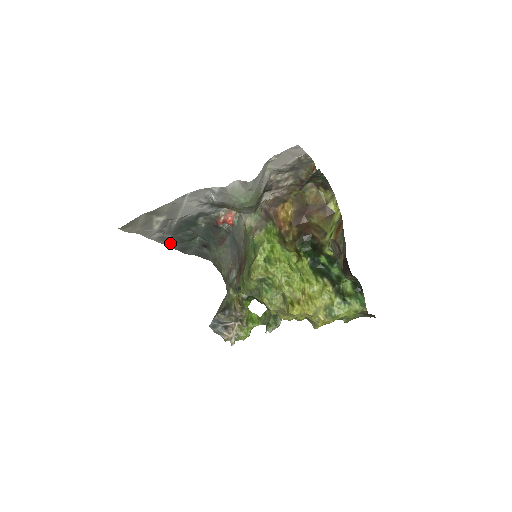
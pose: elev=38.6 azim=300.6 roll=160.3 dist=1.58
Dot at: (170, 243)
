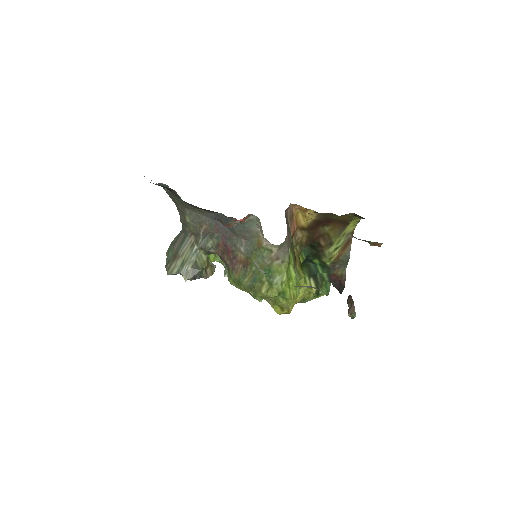
Dot at: occluded
